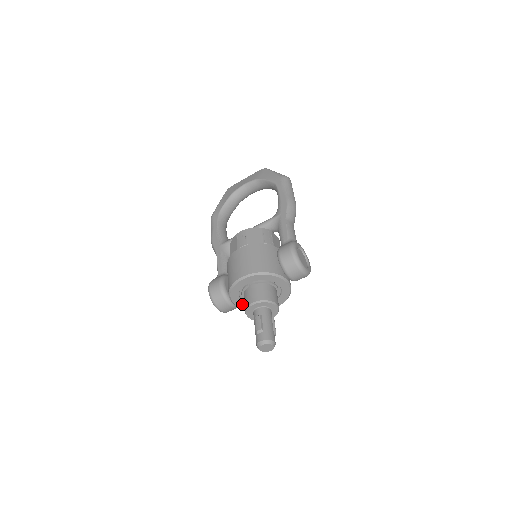
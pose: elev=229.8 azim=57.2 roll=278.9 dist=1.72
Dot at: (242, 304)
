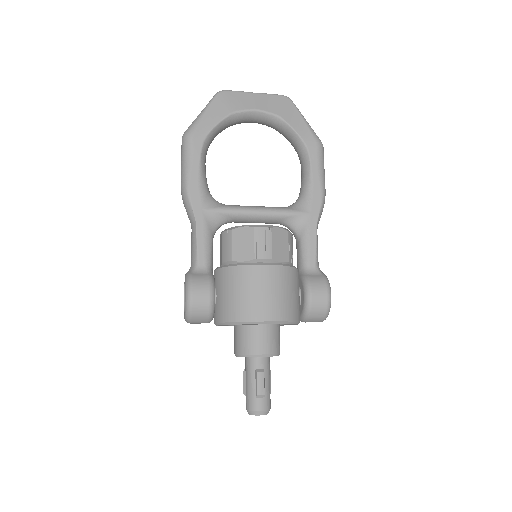
Dot at: occluded
